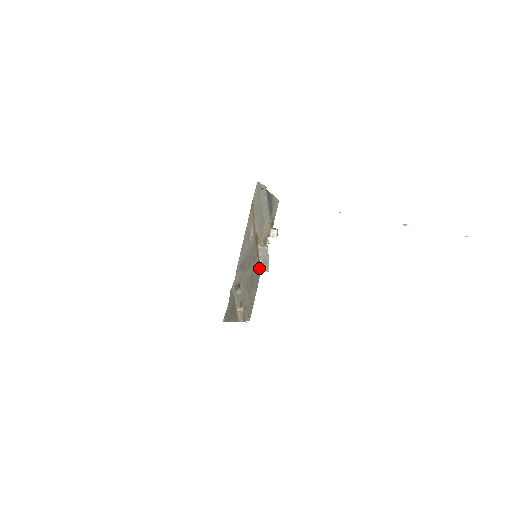
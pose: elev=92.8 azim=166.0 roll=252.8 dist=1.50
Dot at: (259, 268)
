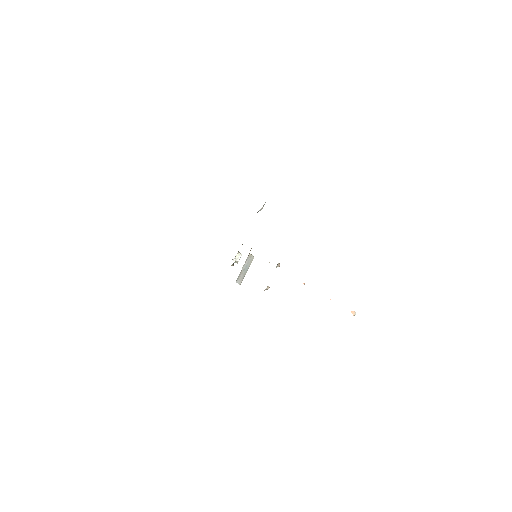
Dot at: (238, 277)
